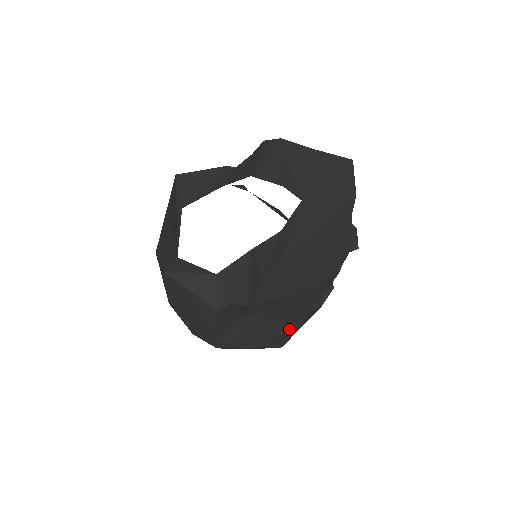
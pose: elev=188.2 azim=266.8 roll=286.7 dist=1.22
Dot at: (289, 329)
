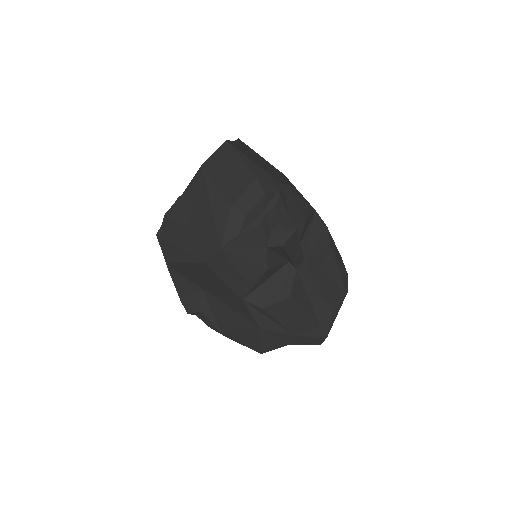
Dot at: (248, 326)
